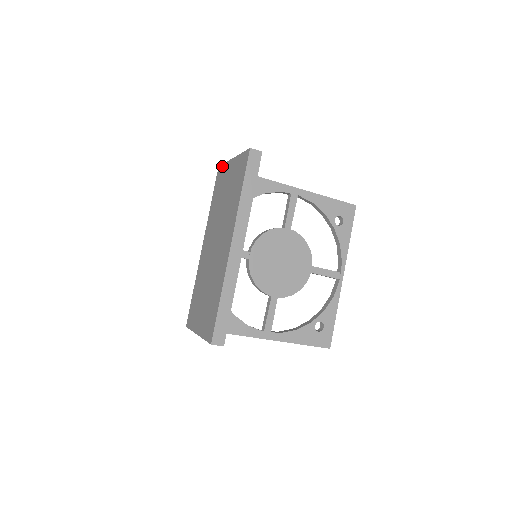
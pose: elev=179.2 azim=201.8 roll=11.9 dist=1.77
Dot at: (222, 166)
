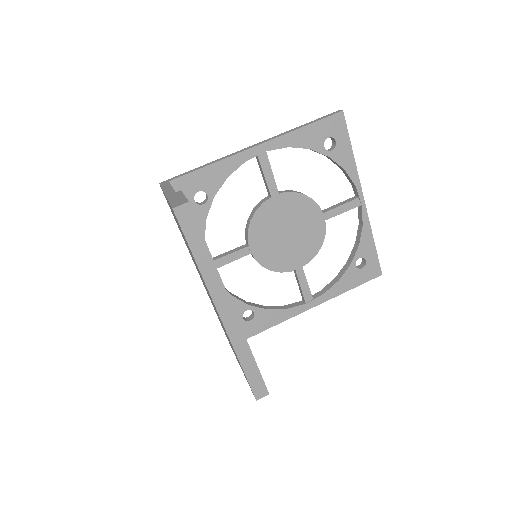
Dot at: occluded
